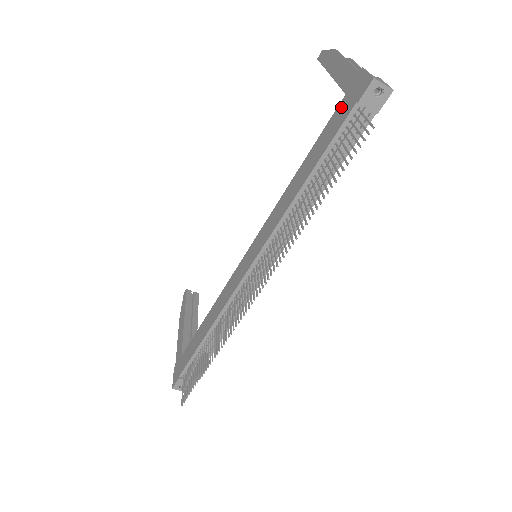
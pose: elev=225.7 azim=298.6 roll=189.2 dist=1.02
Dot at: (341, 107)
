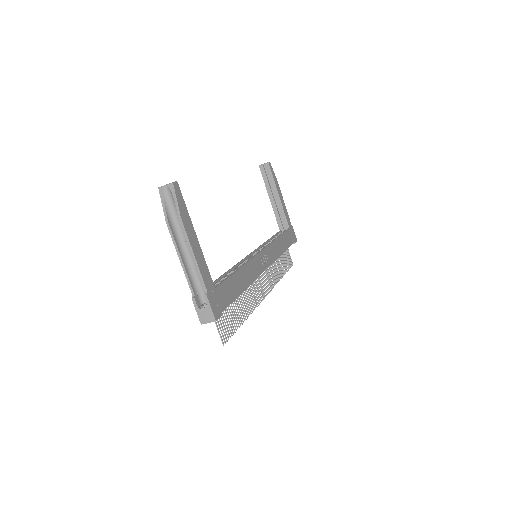
Dot at: occluded
